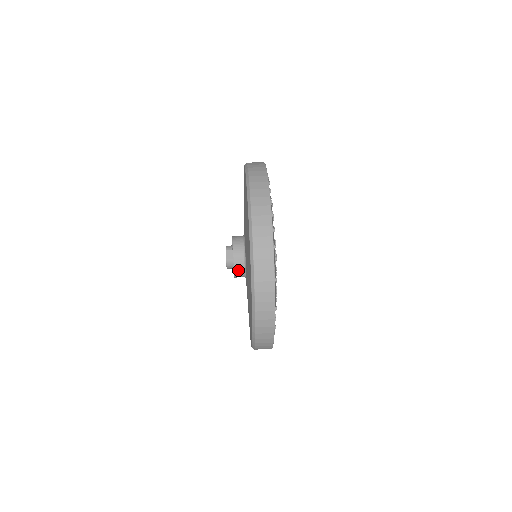
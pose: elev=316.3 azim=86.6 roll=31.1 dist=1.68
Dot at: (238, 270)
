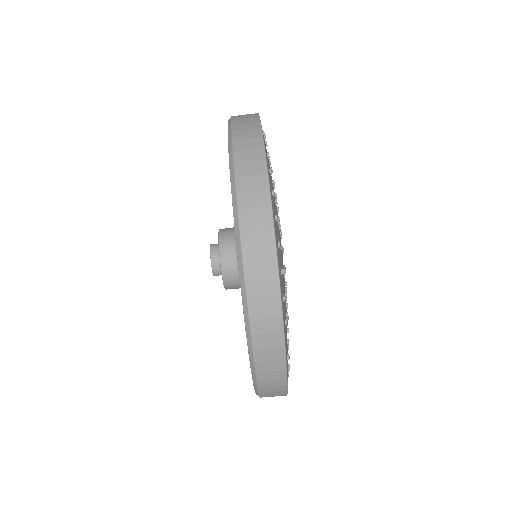
Dot at: occluded
